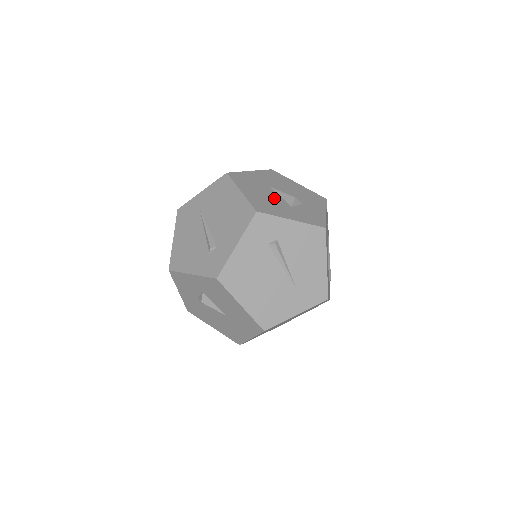
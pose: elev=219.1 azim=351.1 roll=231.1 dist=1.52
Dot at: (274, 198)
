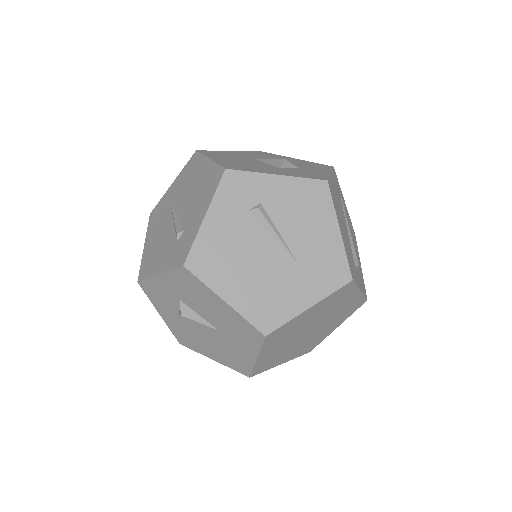
Dot at: (256, 163)
